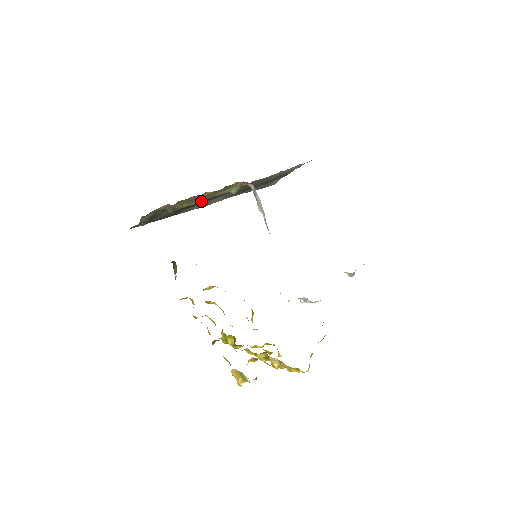
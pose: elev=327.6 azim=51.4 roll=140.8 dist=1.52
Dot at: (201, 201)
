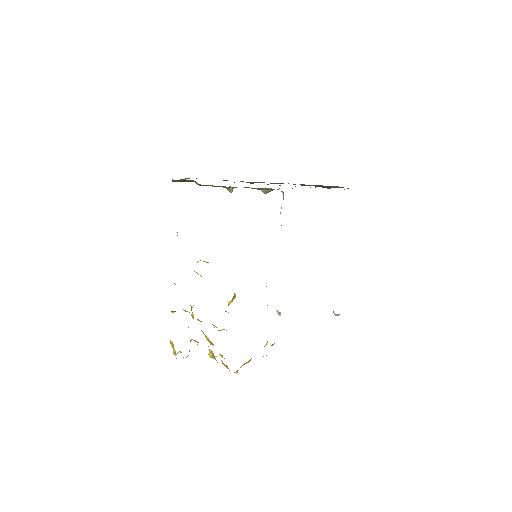
Dot at: (229, 188)
